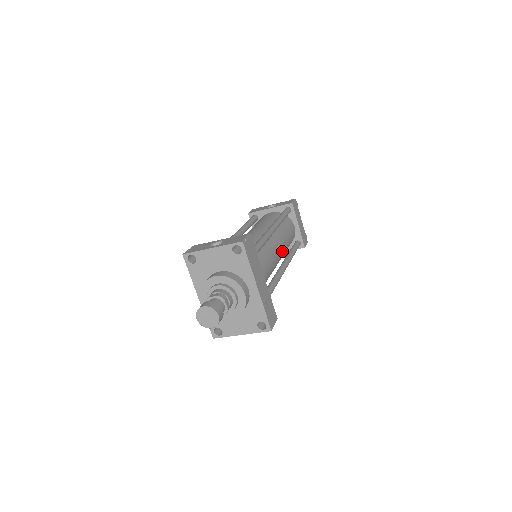
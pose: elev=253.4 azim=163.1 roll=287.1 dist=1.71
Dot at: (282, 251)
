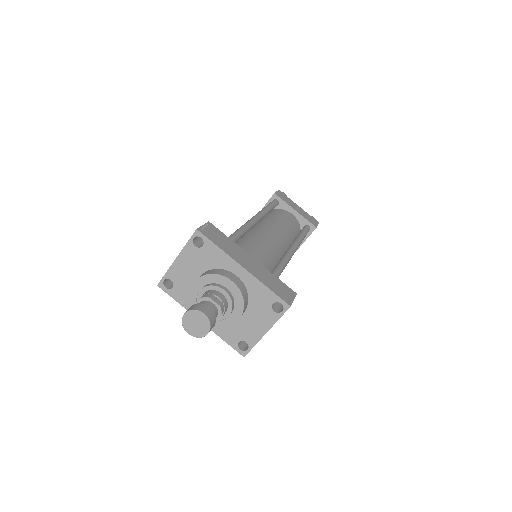
Dot at: (282, 237)
